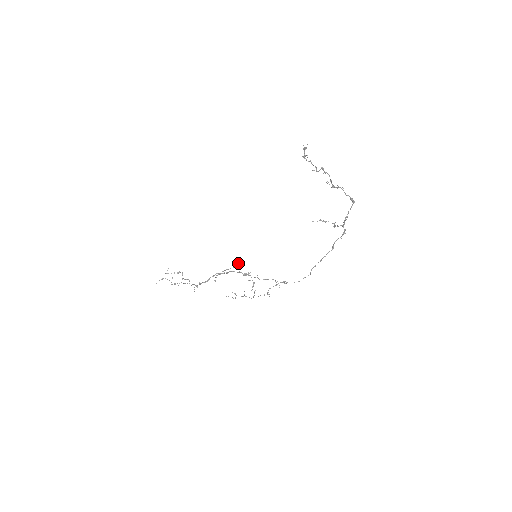
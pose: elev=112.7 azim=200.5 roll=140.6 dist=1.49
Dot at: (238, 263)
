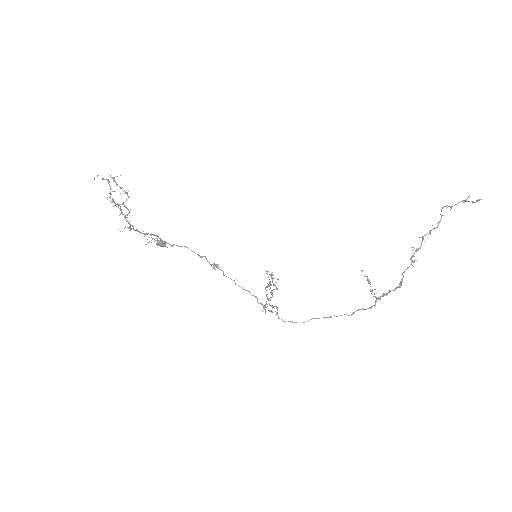
Dot at: occluded
